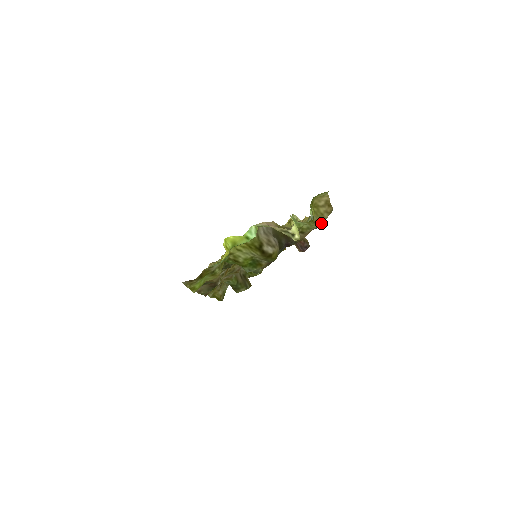
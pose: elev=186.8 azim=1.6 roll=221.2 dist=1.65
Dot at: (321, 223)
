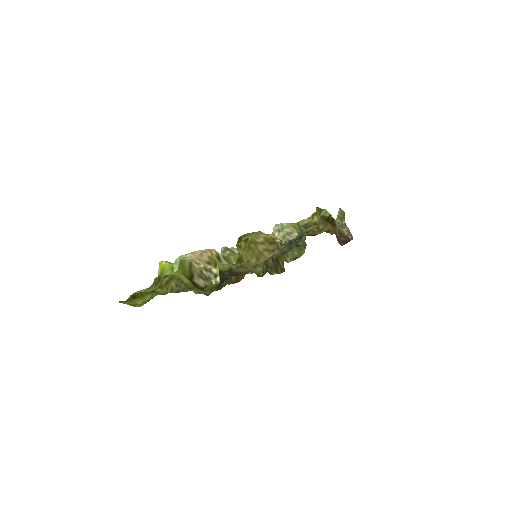
Dot at: (260, 262)
